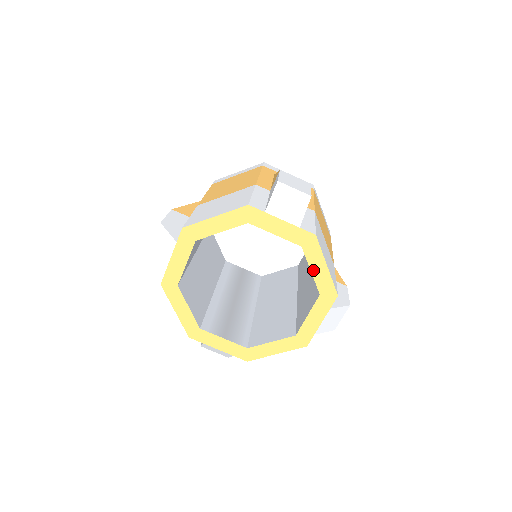
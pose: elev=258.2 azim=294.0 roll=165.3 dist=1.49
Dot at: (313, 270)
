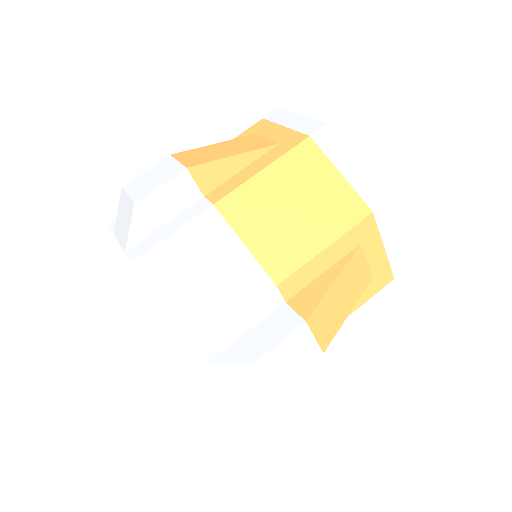
Dot at: occluded
